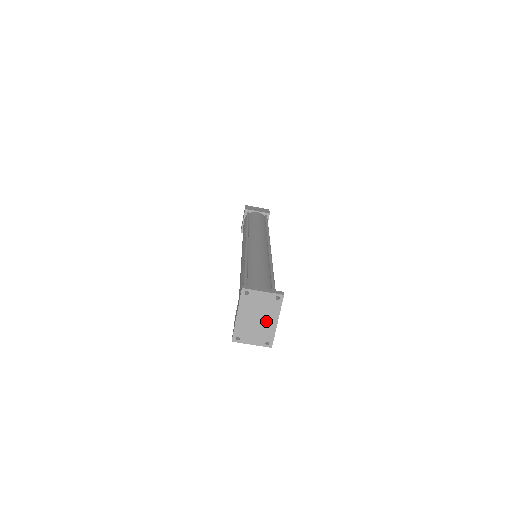
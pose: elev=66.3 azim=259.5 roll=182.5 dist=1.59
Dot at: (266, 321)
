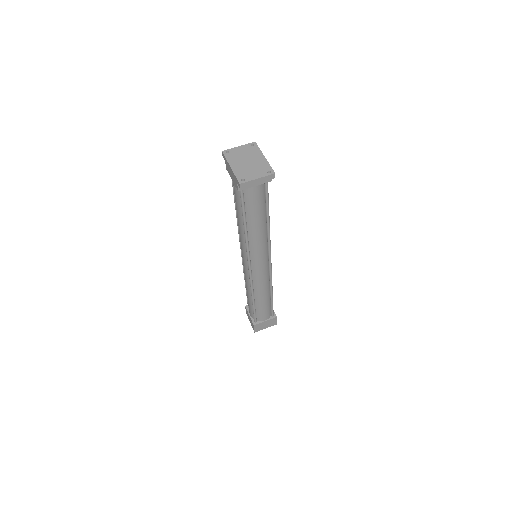
Dot at: (256, 160)
